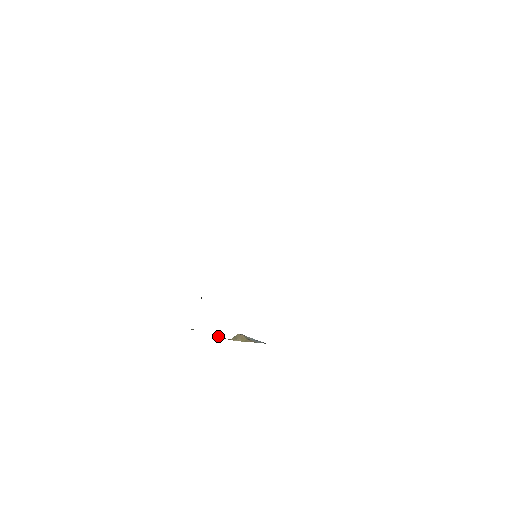
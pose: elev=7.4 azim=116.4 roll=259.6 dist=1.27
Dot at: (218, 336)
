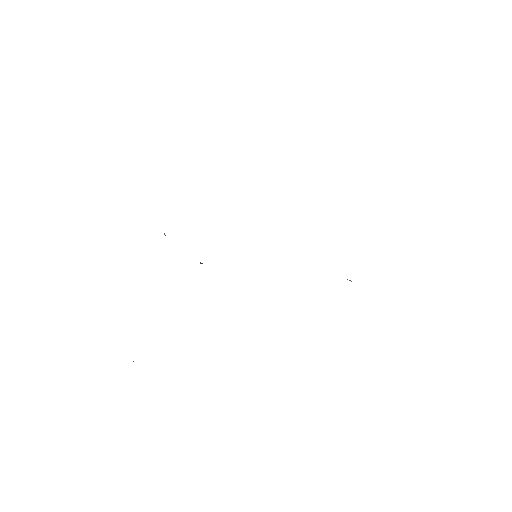
Dot at: occluded
